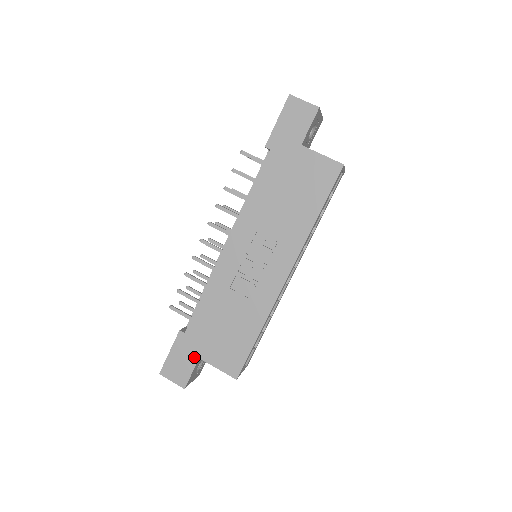
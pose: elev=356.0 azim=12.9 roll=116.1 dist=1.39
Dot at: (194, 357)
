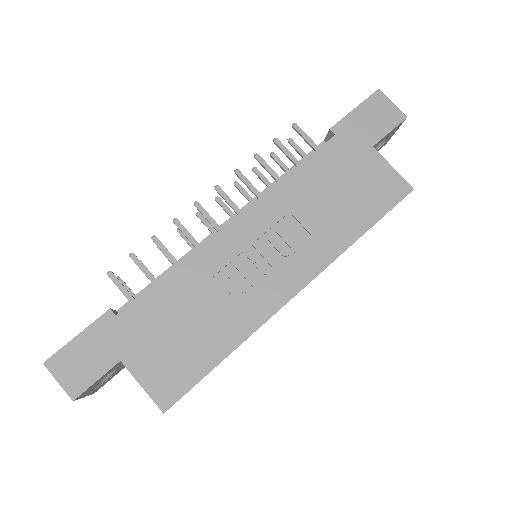
Dot at: (113, 356)
